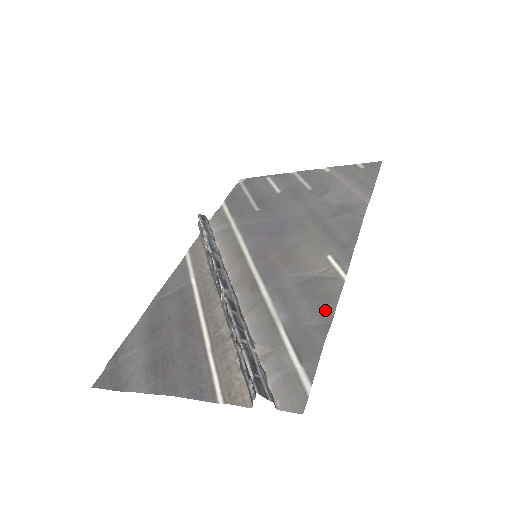
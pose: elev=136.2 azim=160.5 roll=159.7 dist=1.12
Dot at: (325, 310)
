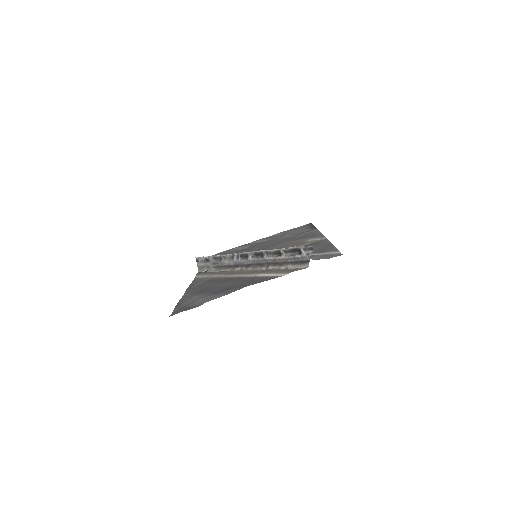
Dot at: (324, 244)
